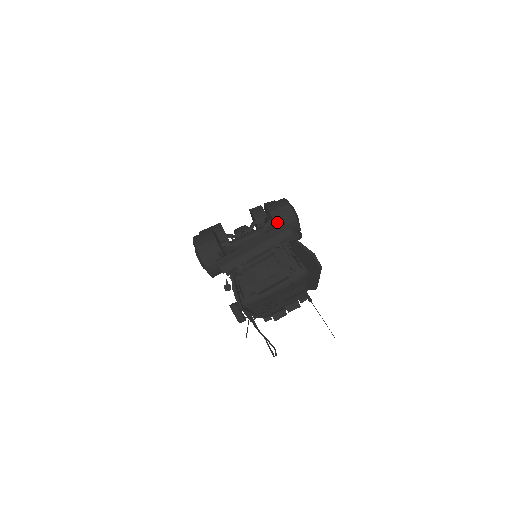
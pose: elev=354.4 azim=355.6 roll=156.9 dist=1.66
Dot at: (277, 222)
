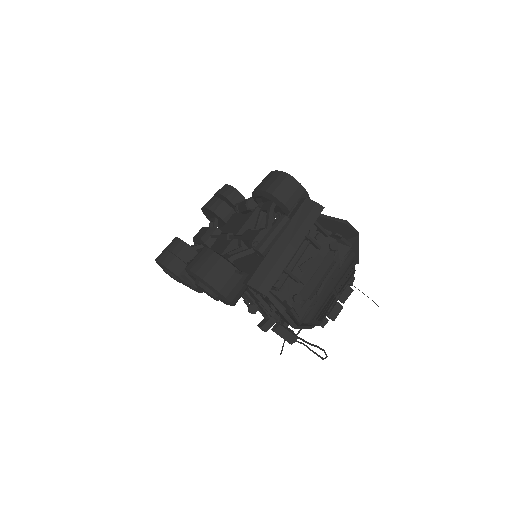
Dot at: (285, 202)
